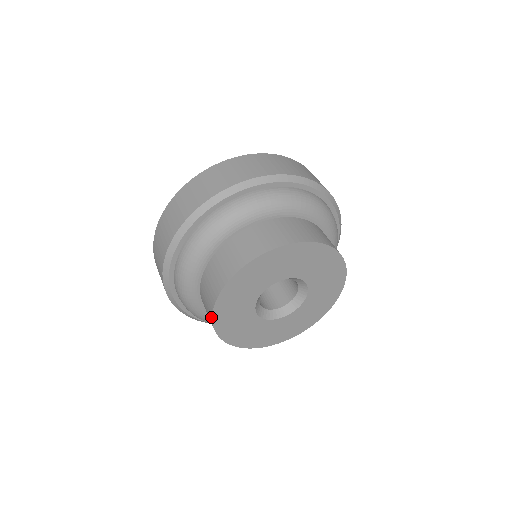
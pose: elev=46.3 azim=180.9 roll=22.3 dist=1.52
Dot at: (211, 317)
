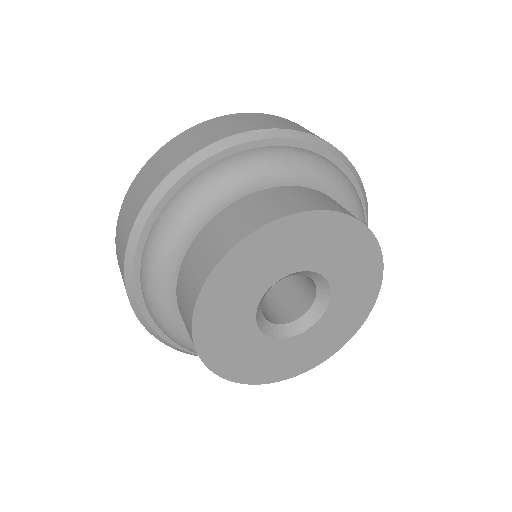
Dot at: (229, 379)
